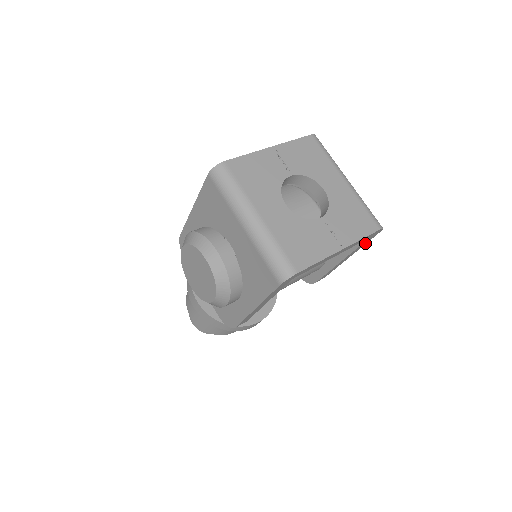
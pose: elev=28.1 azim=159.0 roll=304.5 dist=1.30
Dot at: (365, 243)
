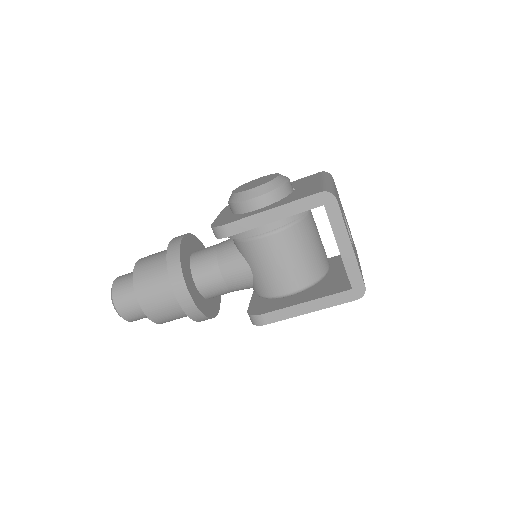
Dot at: (338, 302)
